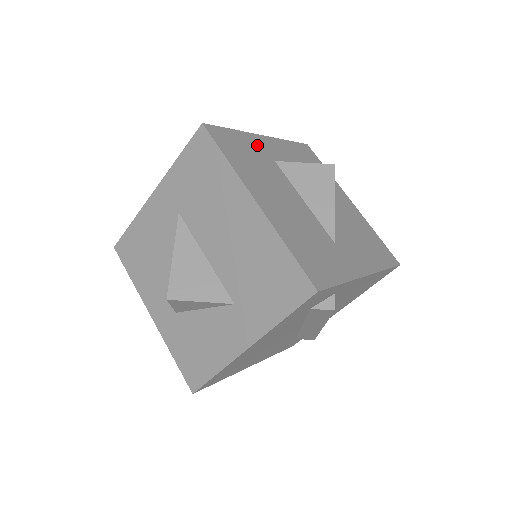
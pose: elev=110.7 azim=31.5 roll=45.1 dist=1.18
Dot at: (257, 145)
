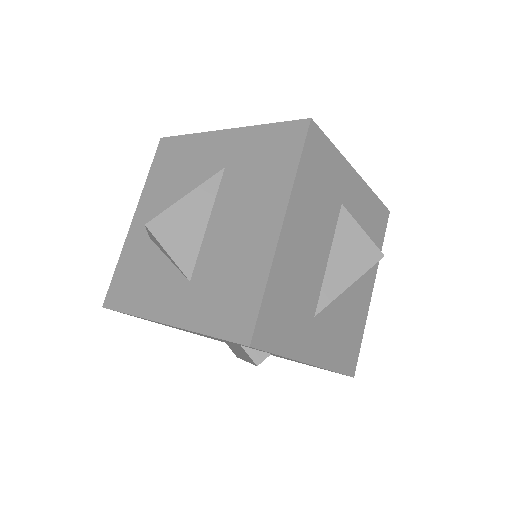
Dot at: (341, 177)
